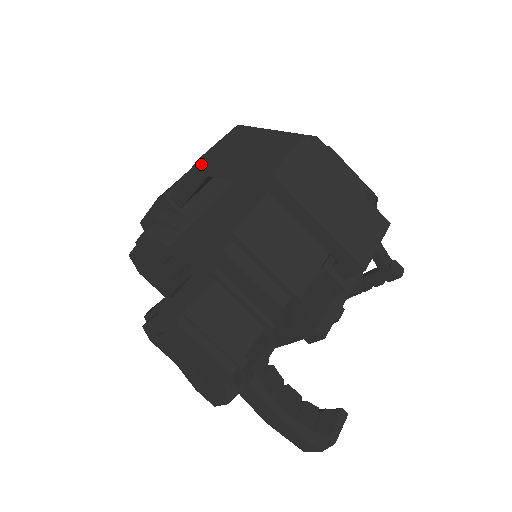
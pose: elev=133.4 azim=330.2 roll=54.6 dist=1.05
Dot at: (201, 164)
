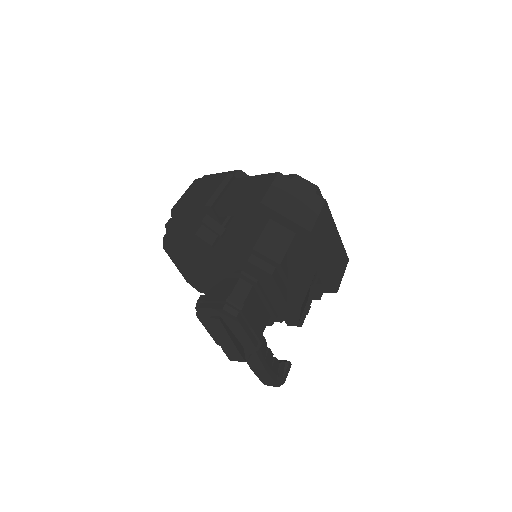
Dot at: (261, 206)
